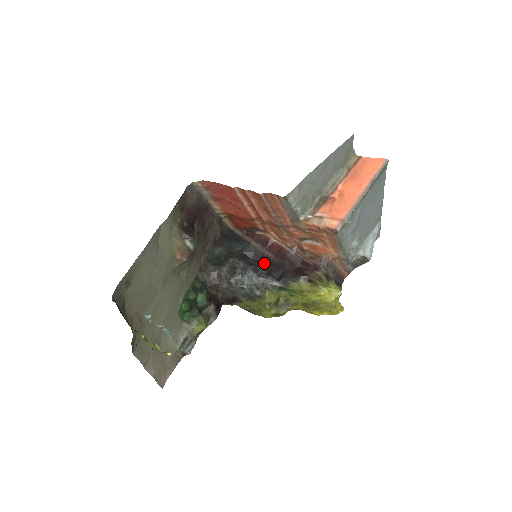
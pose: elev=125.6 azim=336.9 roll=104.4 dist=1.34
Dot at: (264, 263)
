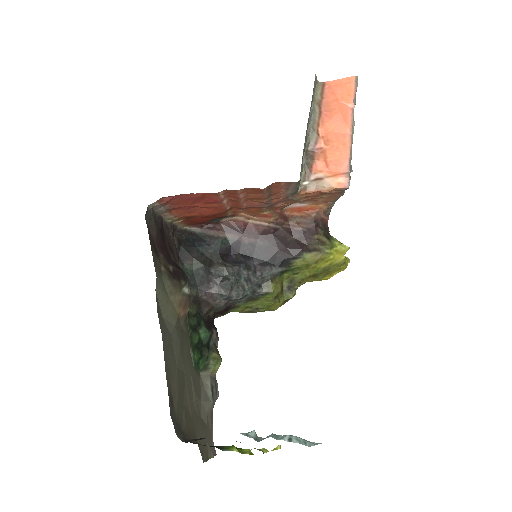
Dot at: (250, 253)
